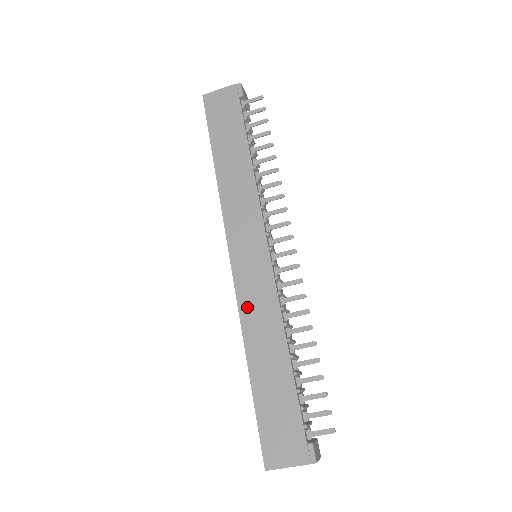
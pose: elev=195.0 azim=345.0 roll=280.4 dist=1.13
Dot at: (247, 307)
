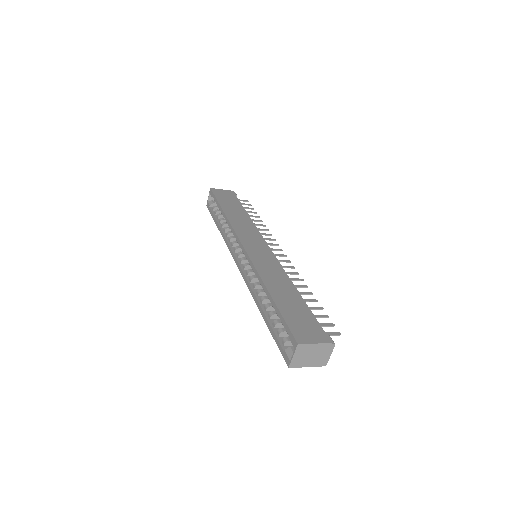
Dot at: (261, 267)
